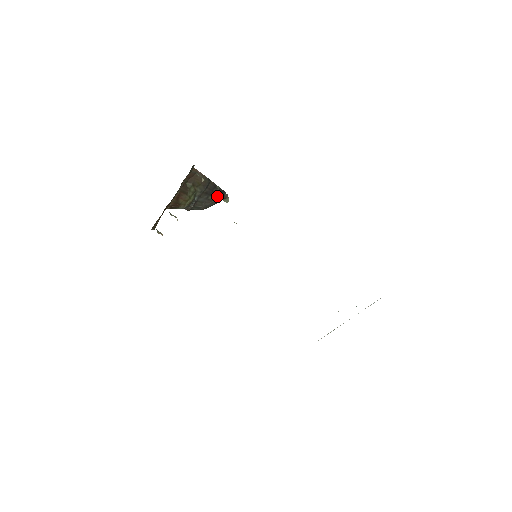
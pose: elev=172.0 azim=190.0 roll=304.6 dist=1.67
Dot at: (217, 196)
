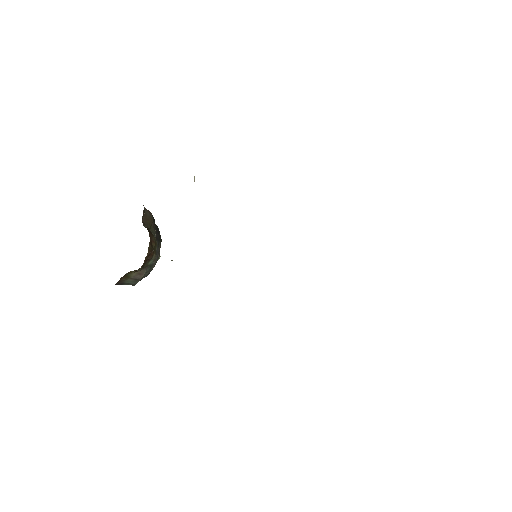
Dot at: (160, 243)
